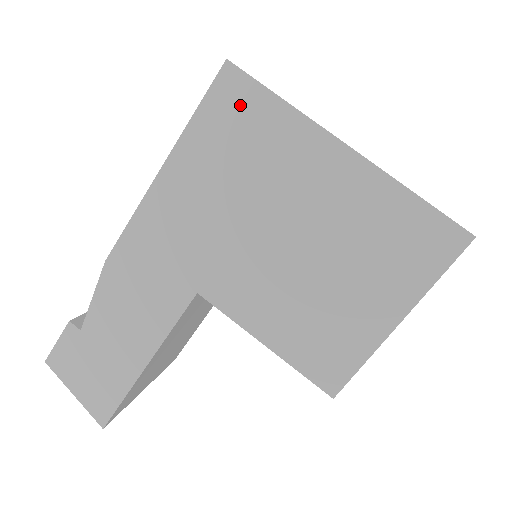
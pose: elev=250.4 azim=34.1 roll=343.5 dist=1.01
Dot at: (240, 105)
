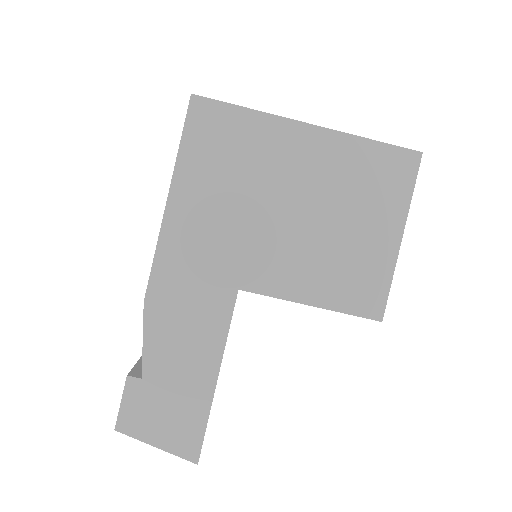
Dot at: (216, 124)
